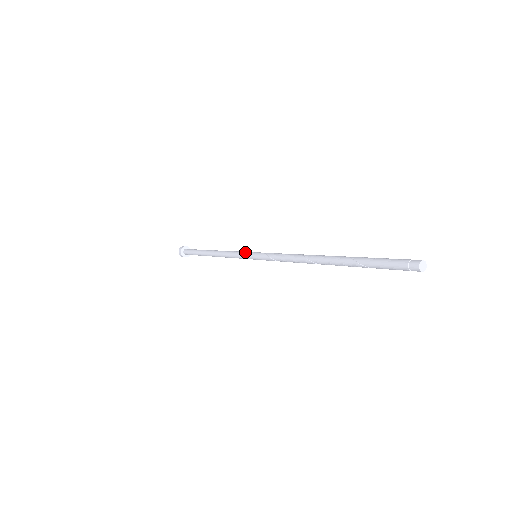
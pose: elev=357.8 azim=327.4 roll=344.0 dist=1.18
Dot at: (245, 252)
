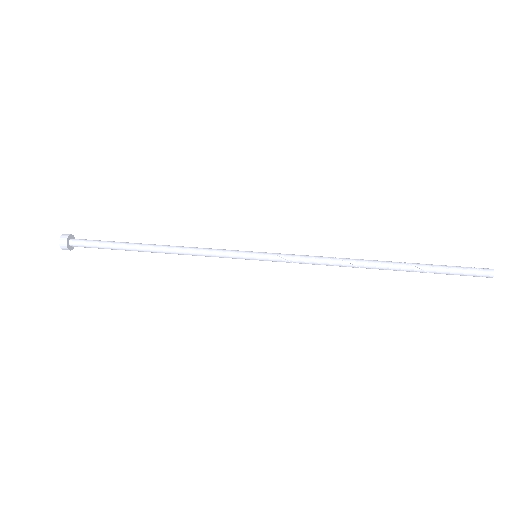
Dot at: (236, 254)
